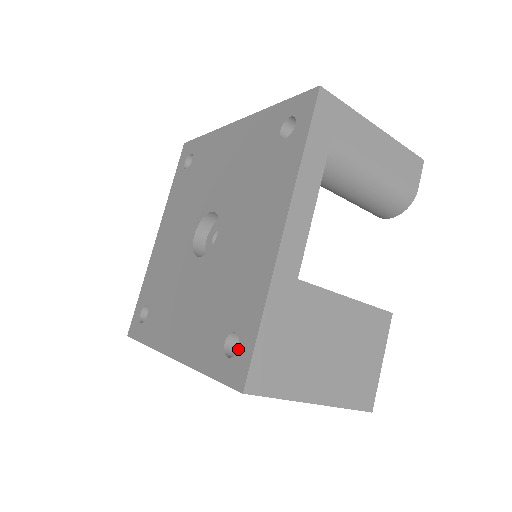
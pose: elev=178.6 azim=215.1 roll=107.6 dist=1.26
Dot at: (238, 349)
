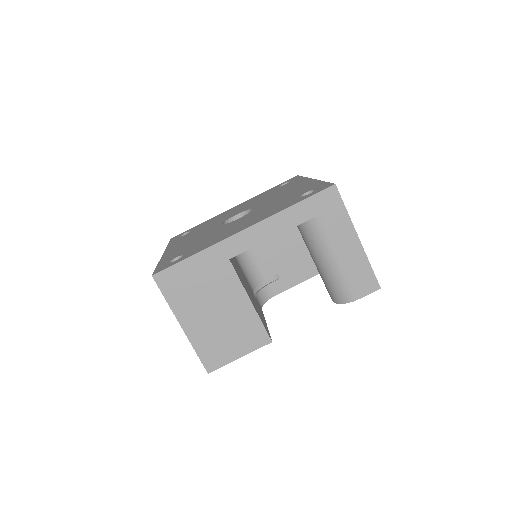
Dot at: (174, 261)
